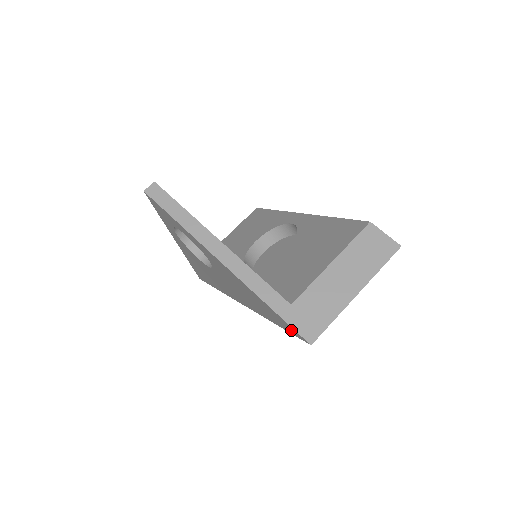
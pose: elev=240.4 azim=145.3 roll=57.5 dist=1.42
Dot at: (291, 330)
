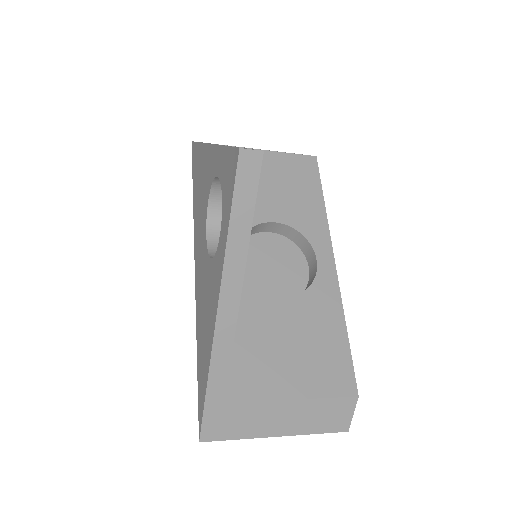
Dot at: (200, 408)
